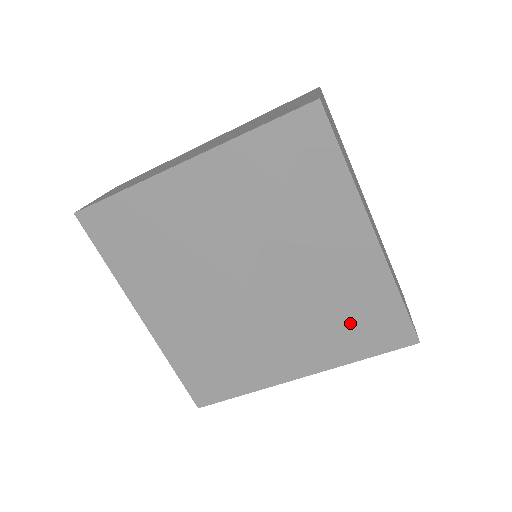
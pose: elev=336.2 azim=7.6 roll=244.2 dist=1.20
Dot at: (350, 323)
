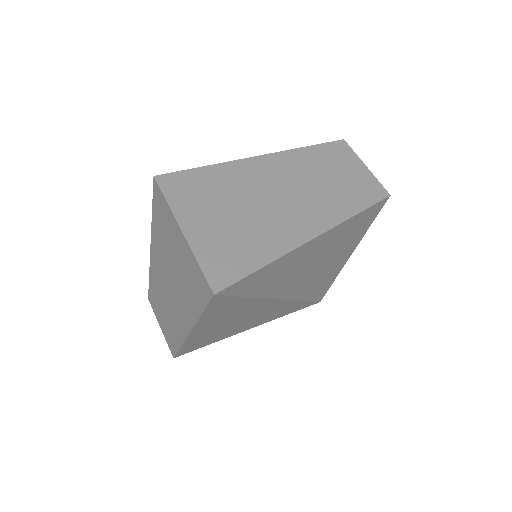
Dot at: (345, 240)
